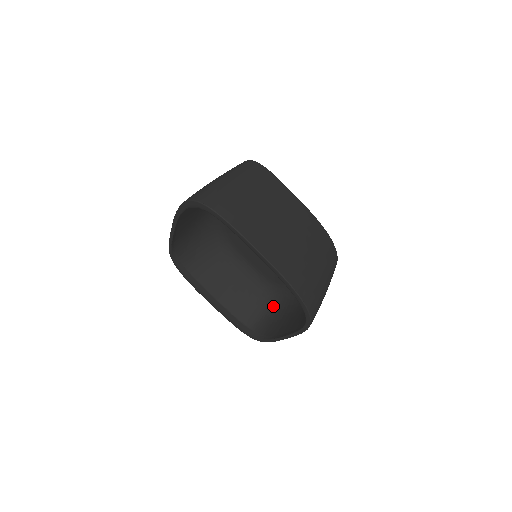
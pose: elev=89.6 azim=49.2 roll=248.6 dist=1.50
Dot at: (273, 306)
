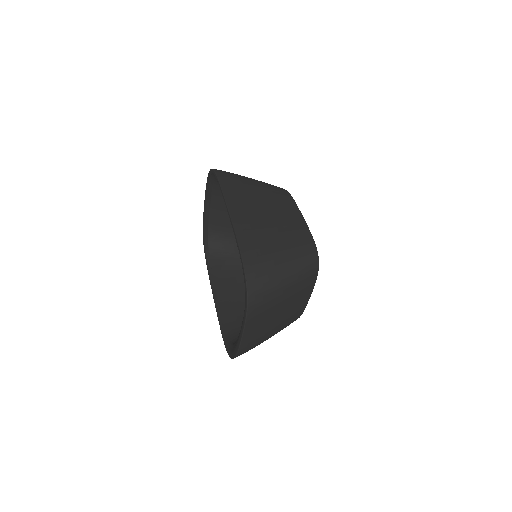
Dot at: (235, 251)
